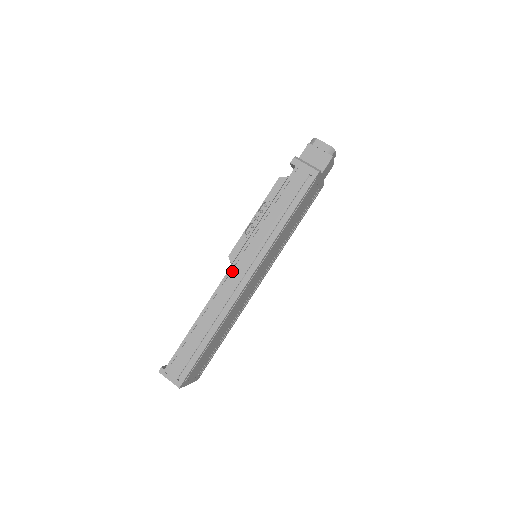
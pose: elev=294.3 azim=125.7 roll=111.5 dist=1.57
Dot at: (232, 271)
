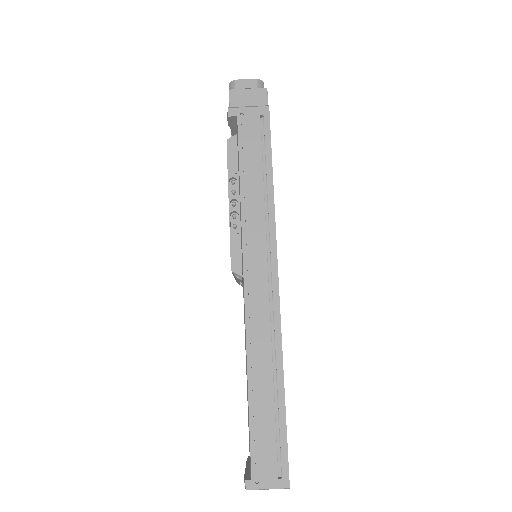
Dot at: (249, 285)
